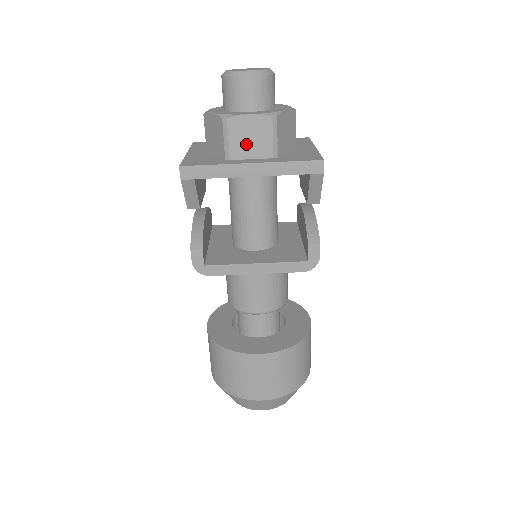
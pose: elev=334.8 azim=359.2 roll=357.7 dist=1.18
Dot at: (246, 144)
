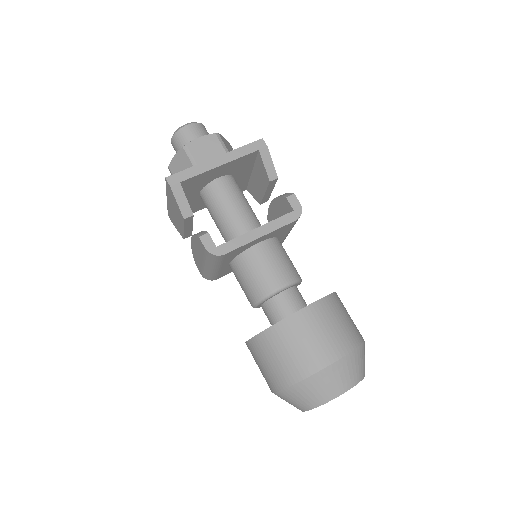
Dot at: (206, 155)
